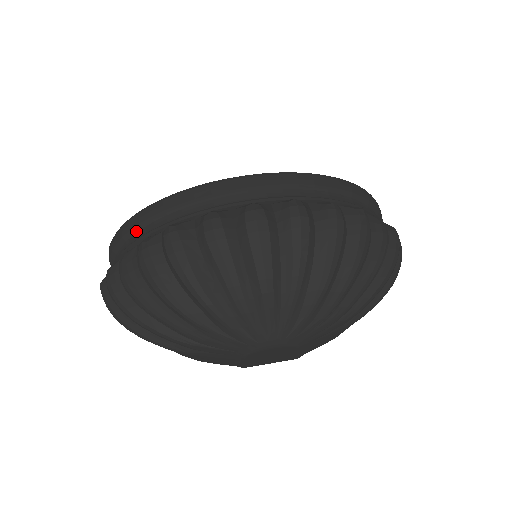
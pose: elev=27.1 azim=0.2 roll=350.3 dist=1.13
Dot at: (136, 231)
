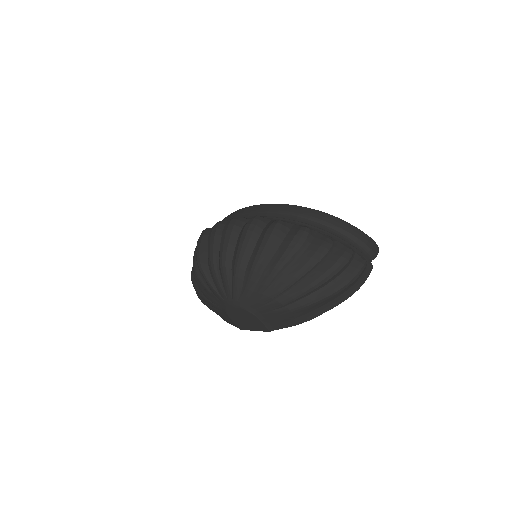
Dot at: occluded
